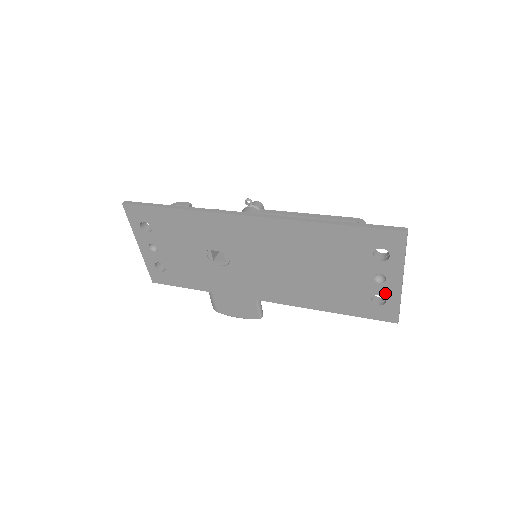
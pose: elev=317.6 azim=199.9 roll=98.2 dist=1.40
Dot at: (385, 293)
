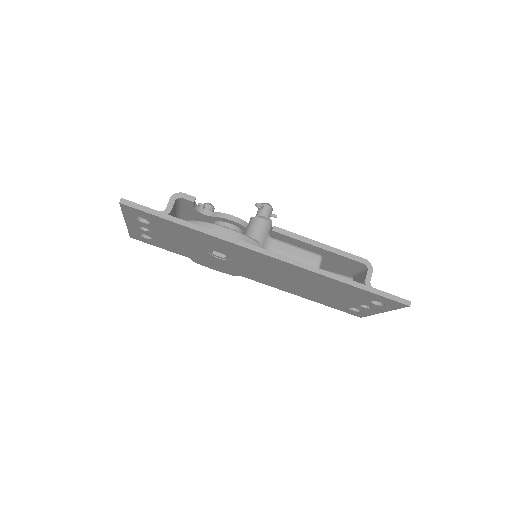
Dot at: (363, 310)
